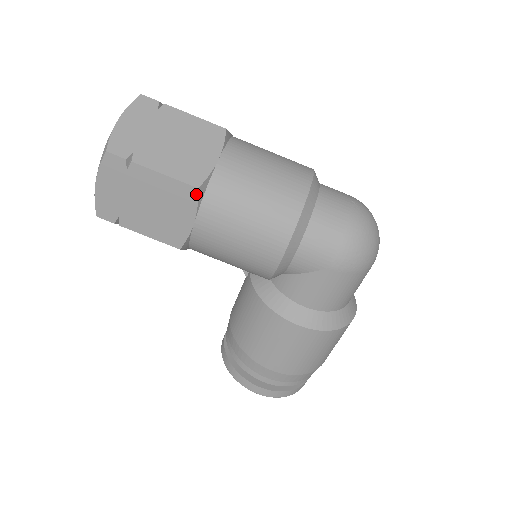
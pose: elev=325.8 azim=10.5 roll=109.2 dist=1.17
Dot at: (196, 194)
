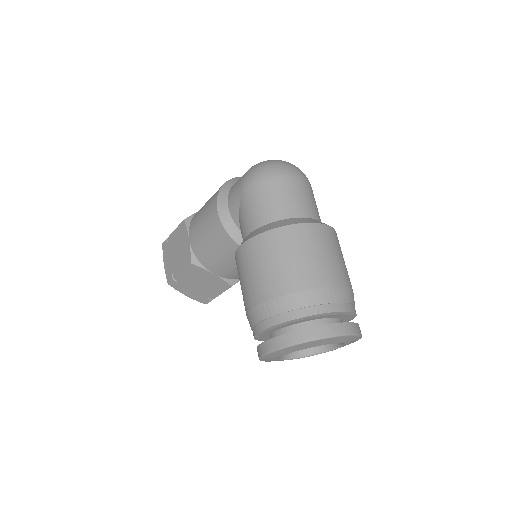
Dot at: (185, 223)
